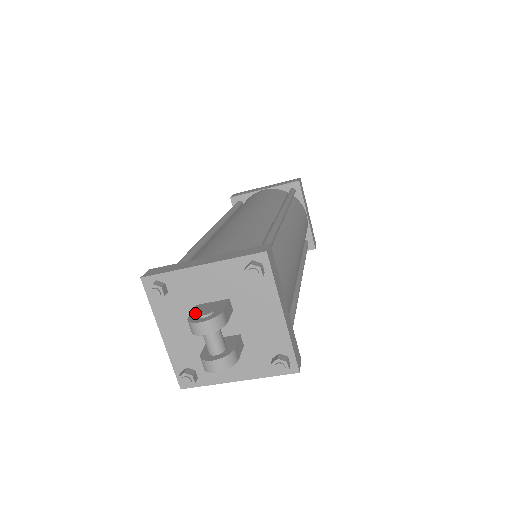
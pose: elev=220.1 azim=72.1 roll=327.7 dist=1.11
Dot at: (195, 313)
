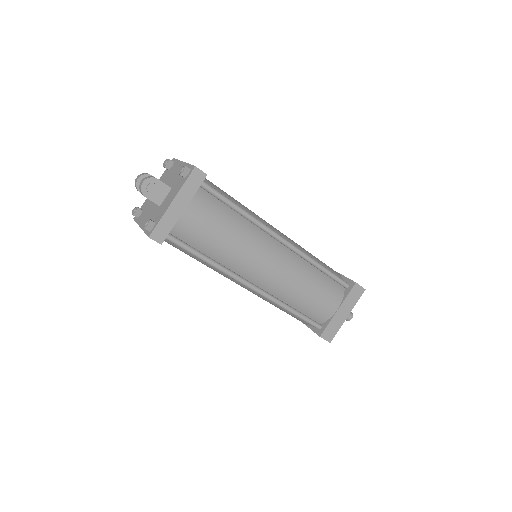
Dot at: occluded
